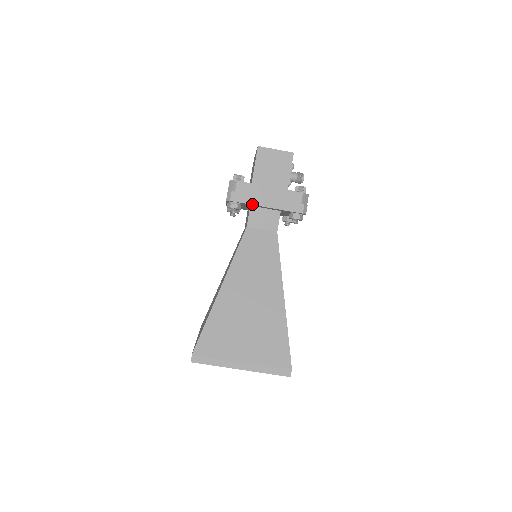
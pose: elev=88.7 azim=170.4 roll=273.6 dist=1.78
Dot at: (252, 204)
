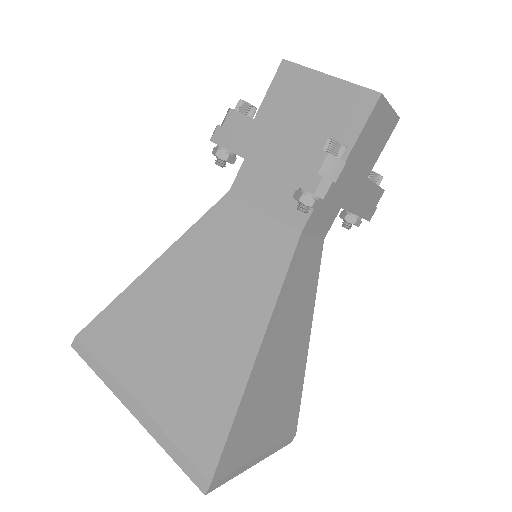
Dot at: (340, 206)
